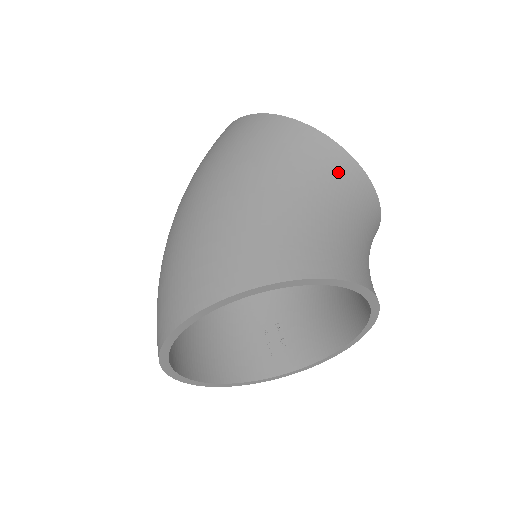
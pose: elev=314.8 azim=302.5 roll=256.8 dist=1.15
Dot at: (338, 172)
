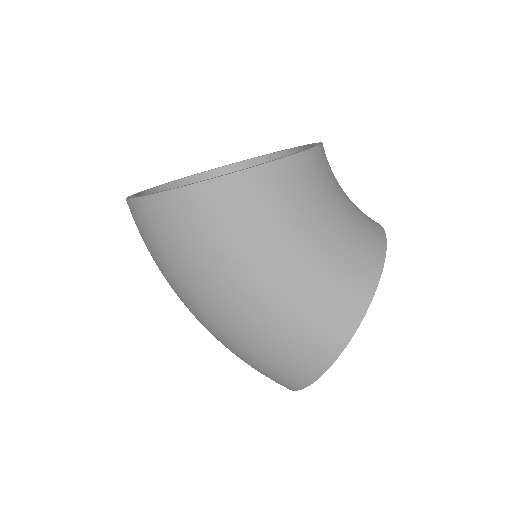
Dot at: (299, 185)
